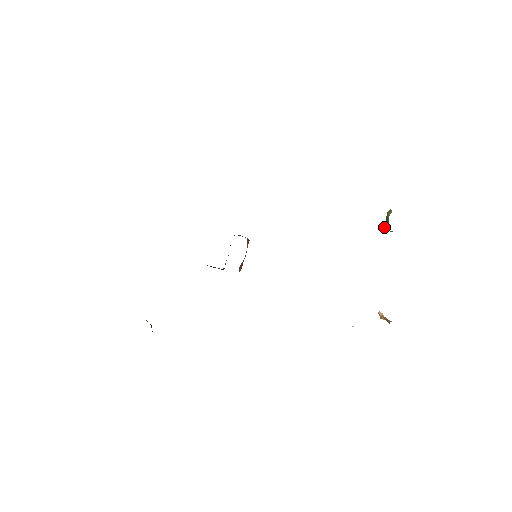
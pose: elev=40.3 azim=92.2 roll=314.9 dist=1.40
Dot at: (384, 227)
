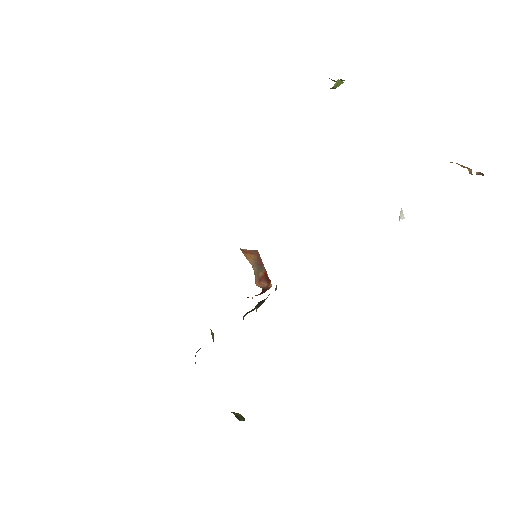
Dot at: occluded
